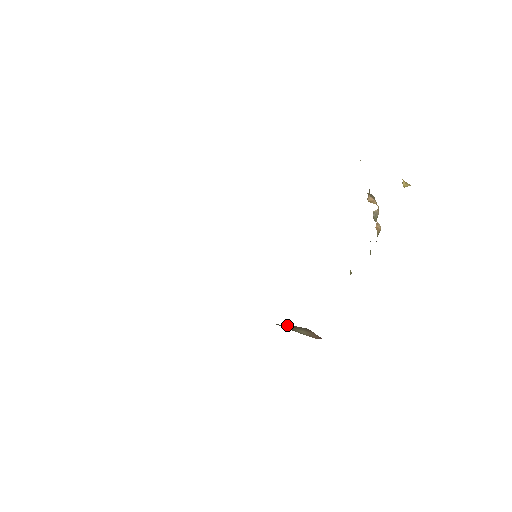
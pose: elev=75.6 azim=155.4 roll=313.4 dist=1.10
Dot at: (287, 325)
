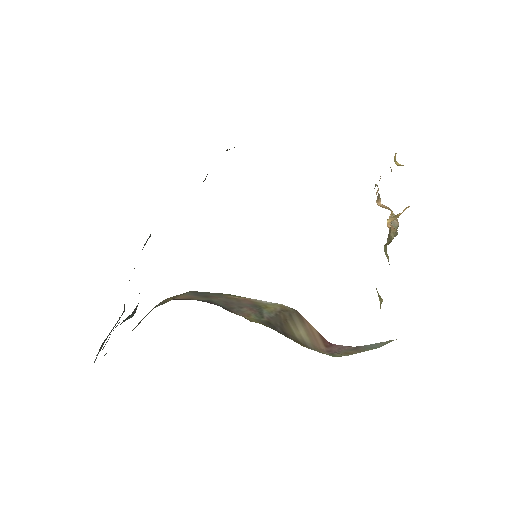
Dot at: (280, 317)
